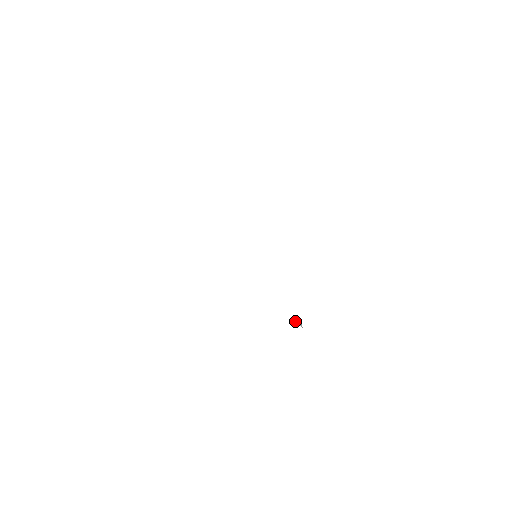
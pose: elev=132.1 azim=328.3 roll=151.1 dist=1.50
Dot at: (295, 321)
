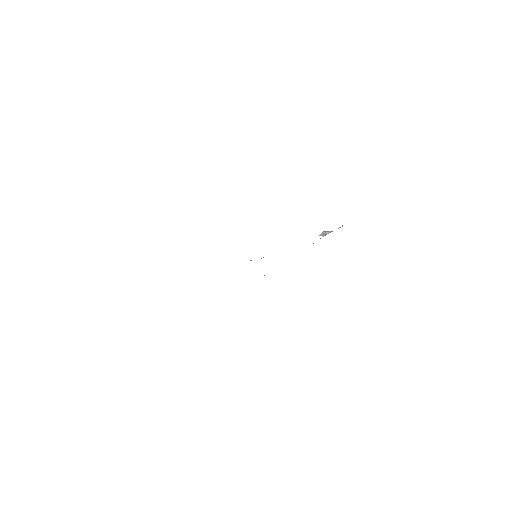
Dot at: (322, 233)
